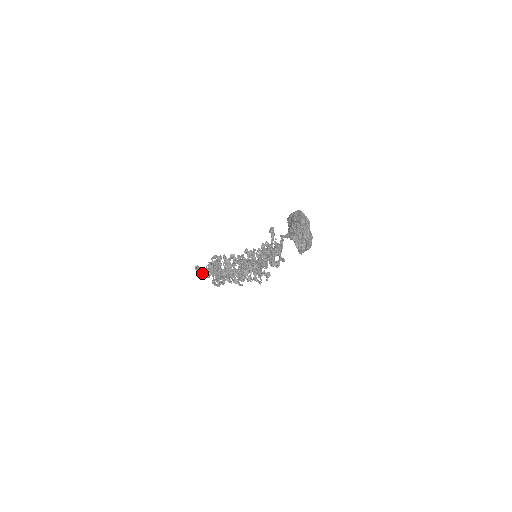
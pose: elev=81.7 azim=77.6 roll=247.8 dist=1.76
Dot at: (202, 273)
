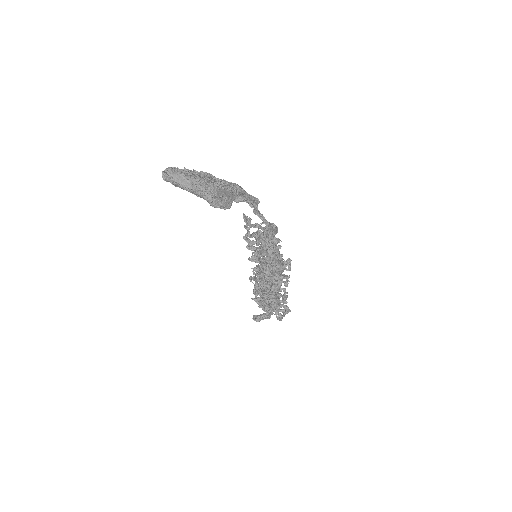
Dot at: occluded
